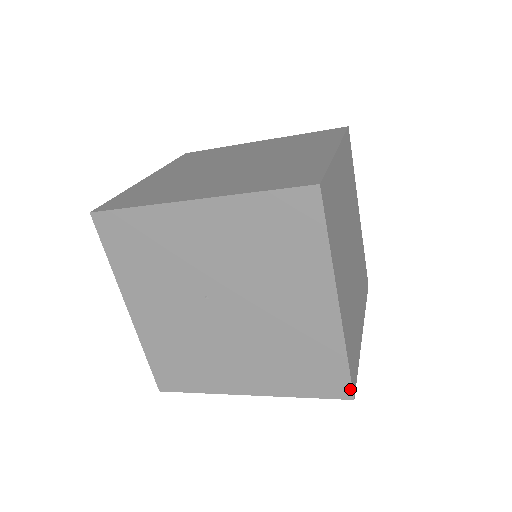
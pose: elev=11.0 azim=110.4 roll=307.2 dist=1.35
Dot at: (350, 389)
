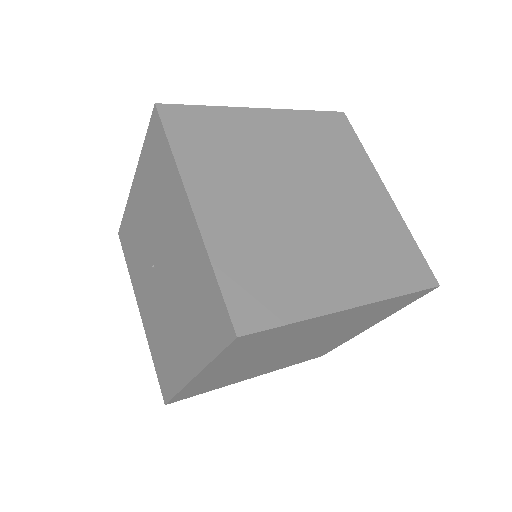
Dot at: (230, 321)
